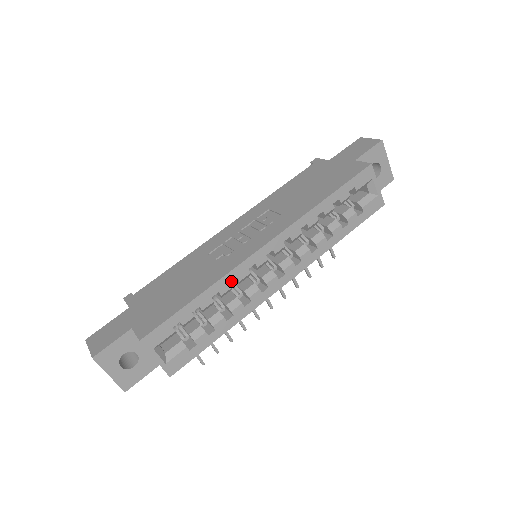
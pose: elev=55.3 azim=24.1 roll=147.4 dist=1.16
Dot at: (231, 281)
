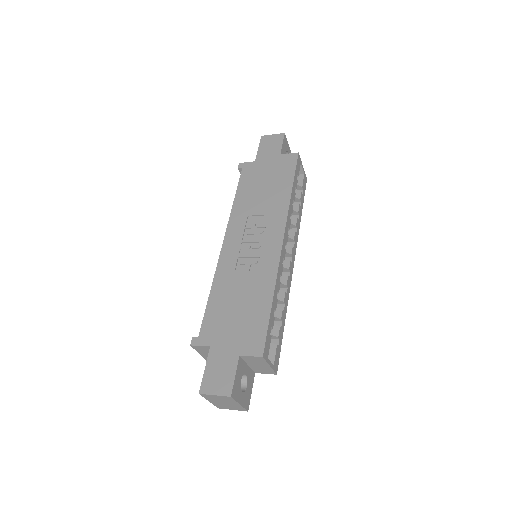
Dot at: (279, 278)
